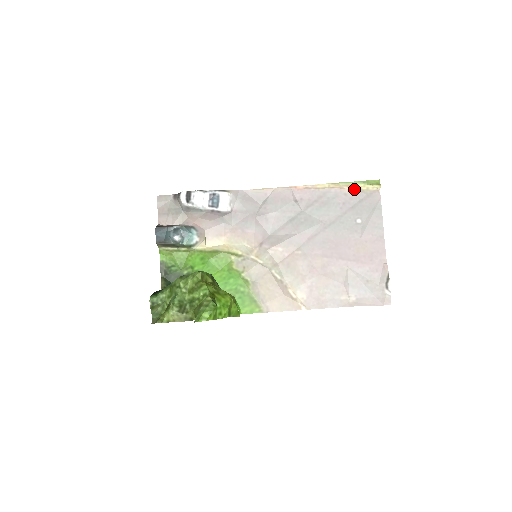
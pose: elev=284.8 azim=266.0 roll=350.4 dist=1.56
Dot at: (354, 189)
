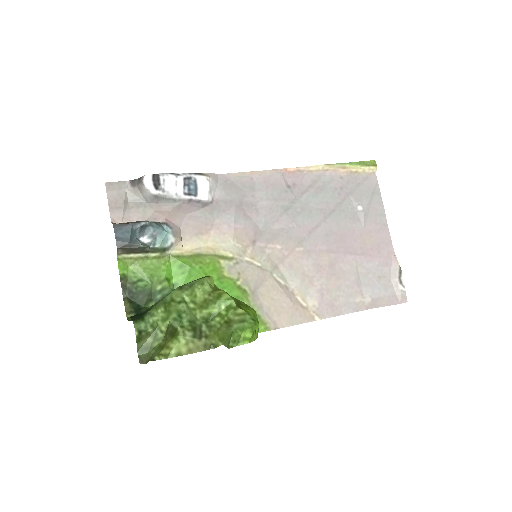
Dot at: (350, 171)
